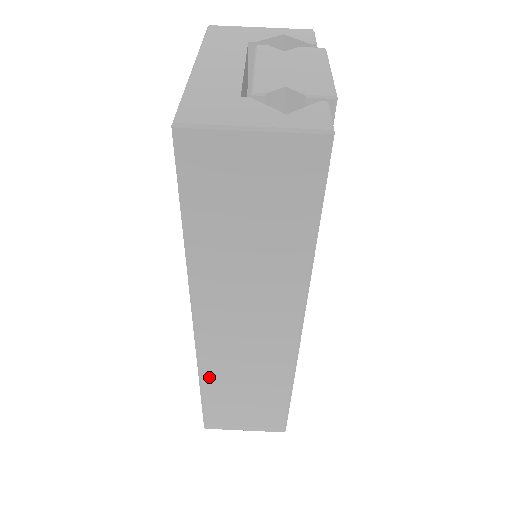
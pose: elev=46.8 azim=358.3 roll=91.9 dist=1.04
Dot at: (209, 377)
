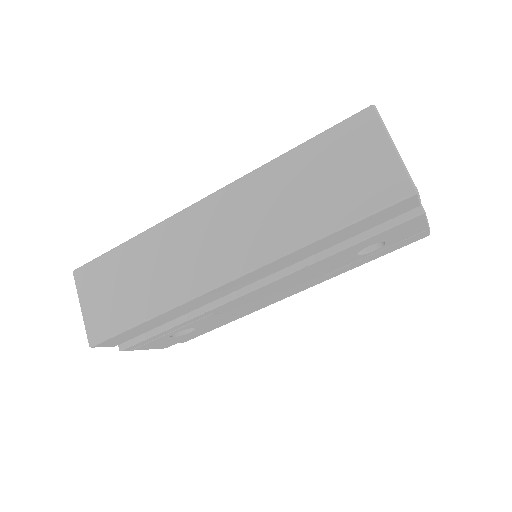
Dot at: (148, 238)
